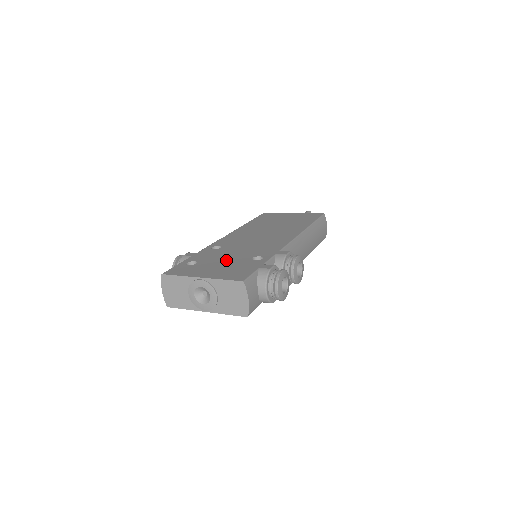
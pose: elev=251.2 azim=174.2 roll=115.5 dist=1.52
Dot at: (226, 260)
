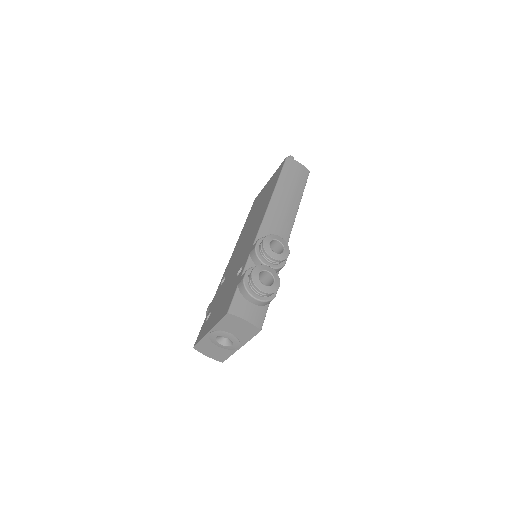
Dot at: (224, 293)
